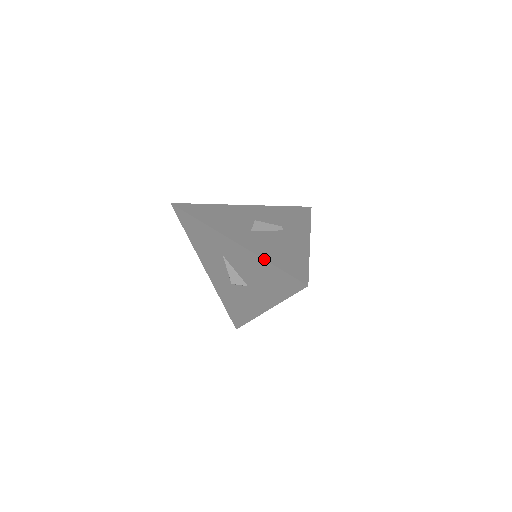
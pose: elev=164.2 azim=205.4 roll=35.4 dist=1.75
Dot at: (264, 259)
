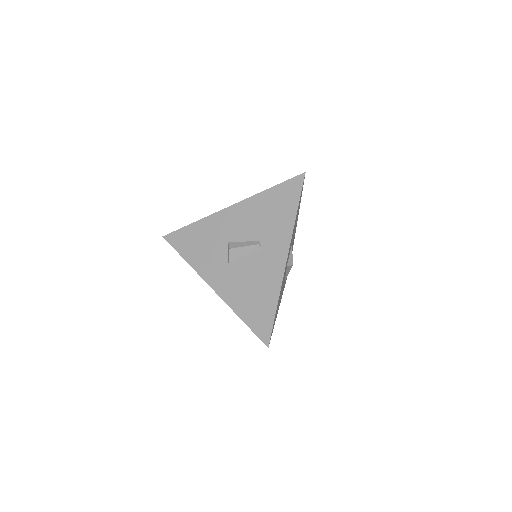
Dot at: (235, 313)
